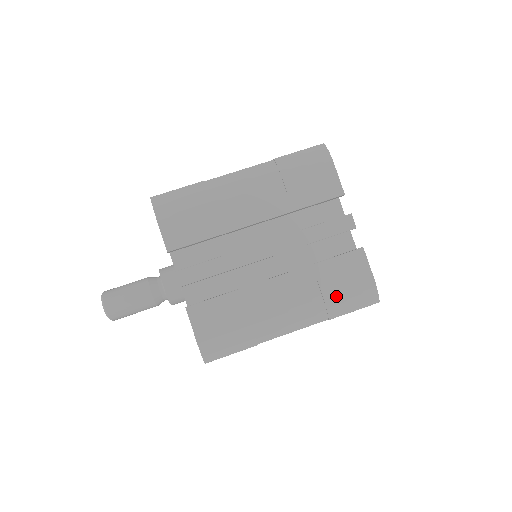
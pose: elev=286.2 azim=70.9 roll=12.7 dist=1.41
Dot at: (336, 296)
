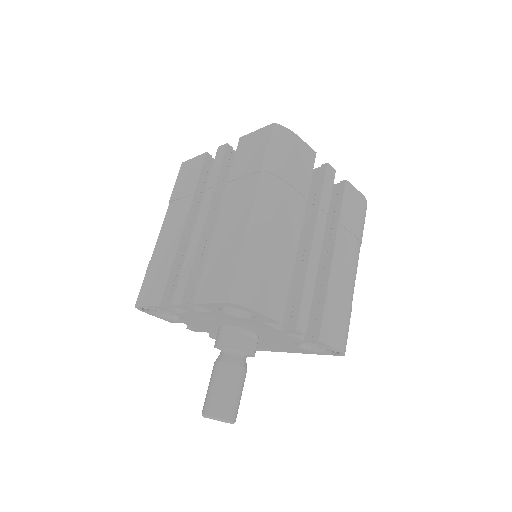
Dot at: (359, 228)
